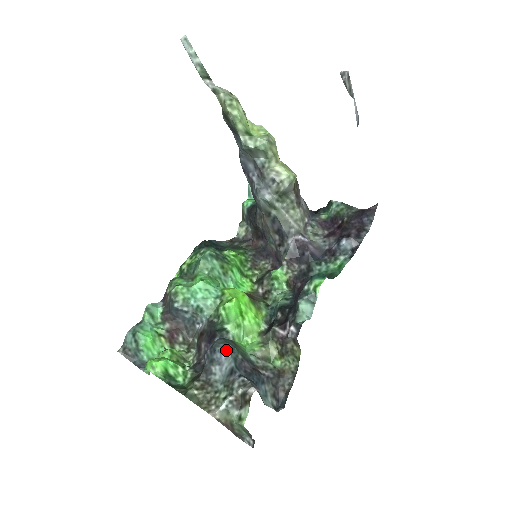
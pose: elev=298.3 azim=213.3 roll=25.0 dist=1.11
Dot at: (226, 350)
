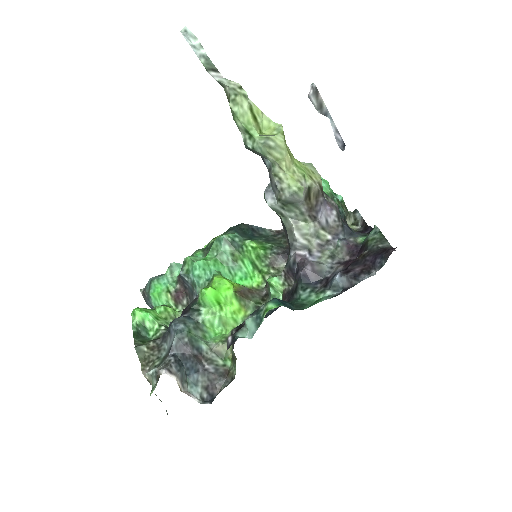
Dot at: (176, 328)
